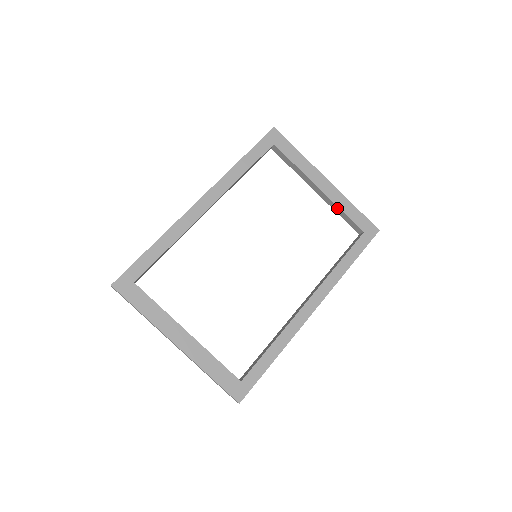
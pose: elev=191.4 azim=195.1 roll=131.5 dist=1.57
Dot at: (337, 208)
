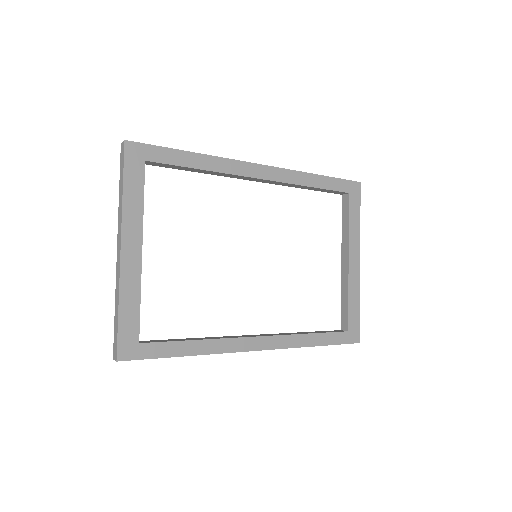
Dot at: (346, 291)
